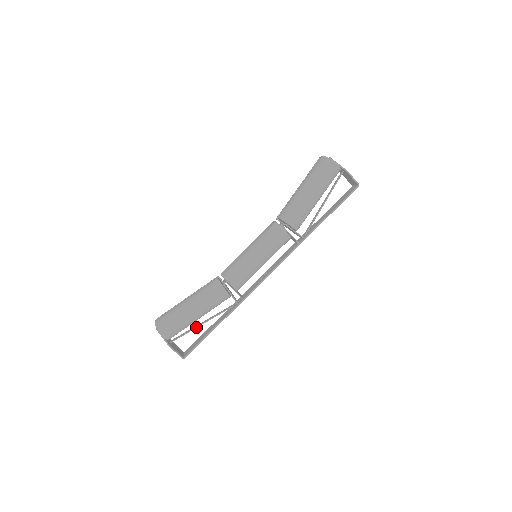
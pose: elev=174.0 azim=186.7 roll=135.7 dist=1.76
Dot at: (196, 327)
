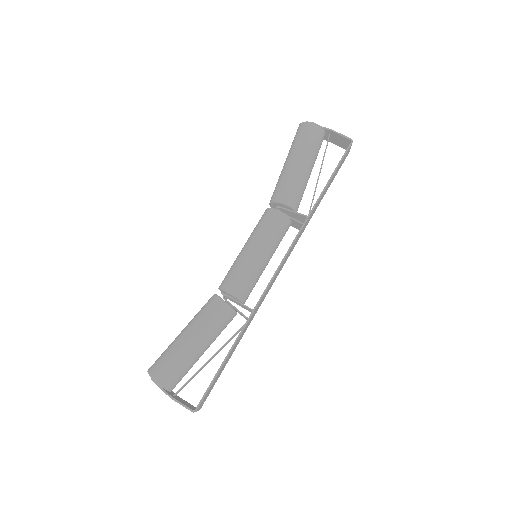
Dot at: (203, 365)
